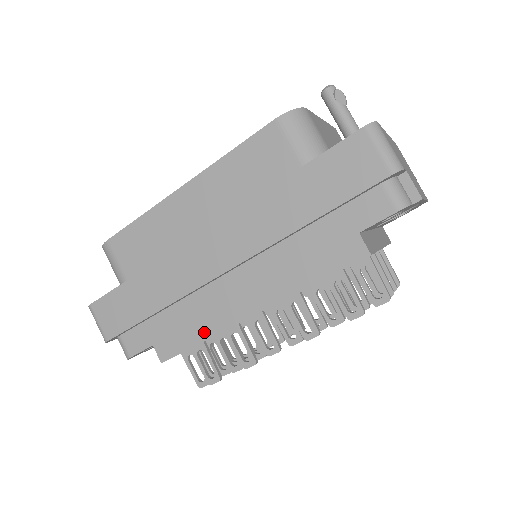
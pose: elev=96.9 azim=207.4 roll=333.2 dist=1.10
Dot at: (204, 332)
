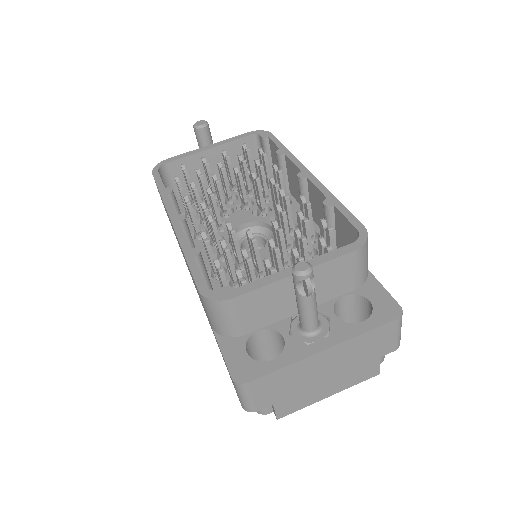
Dot at: occluded
